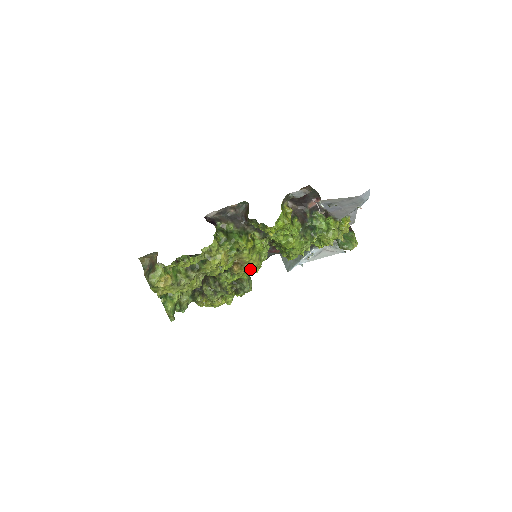
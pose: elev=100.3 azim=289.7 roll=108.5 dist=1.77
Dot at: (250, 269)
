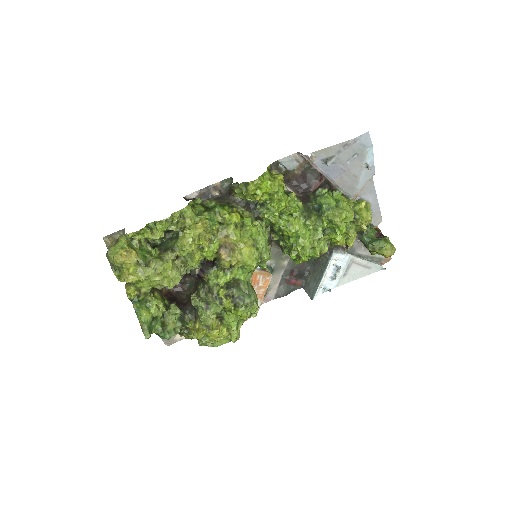
Dot at: (242, 256)
